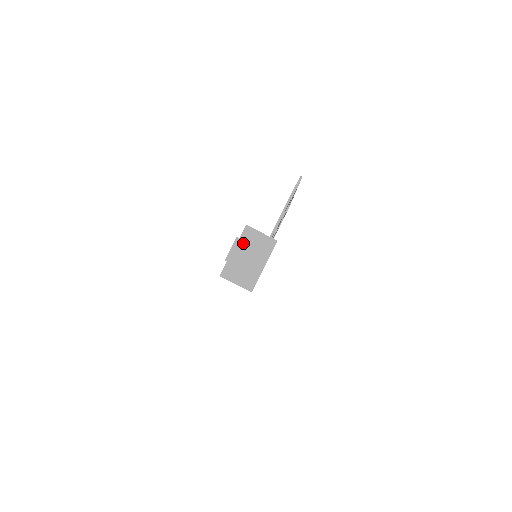
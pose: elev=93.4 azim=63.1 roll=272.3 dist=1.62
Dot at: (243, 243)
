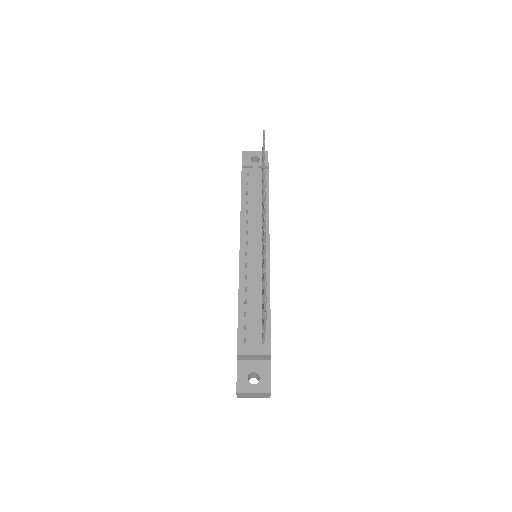
Dot at: (244, 393)
